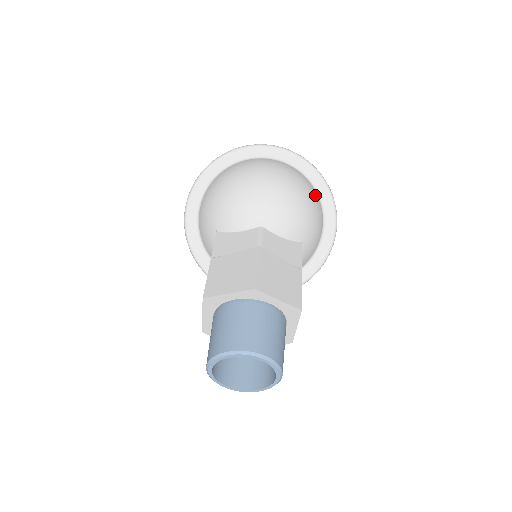
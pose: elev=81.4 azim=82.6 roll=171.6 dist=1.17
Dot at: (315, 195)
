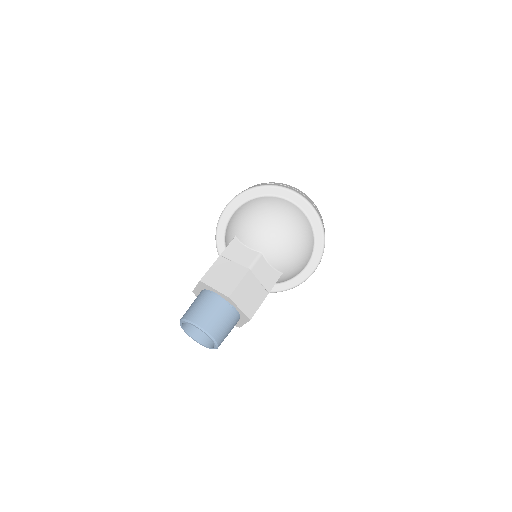
Dot at: (311, 247)
